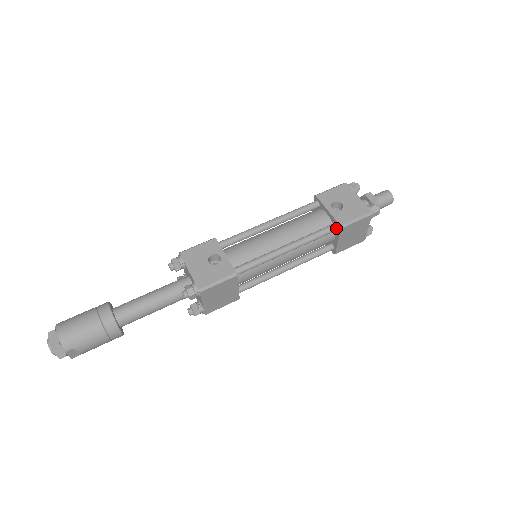
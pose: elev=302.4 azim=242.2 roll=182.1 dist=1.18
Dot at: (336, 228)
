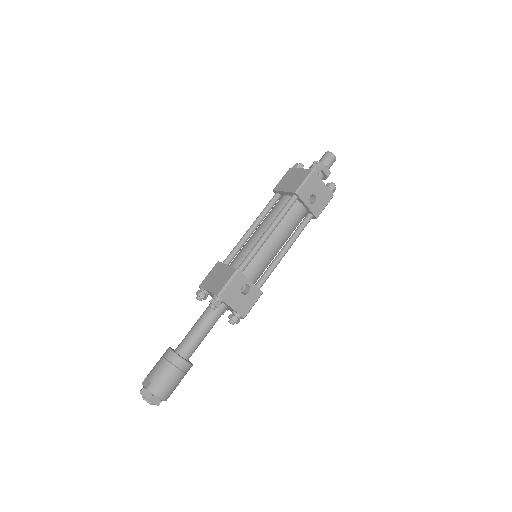
Dot at: (312, 218)
